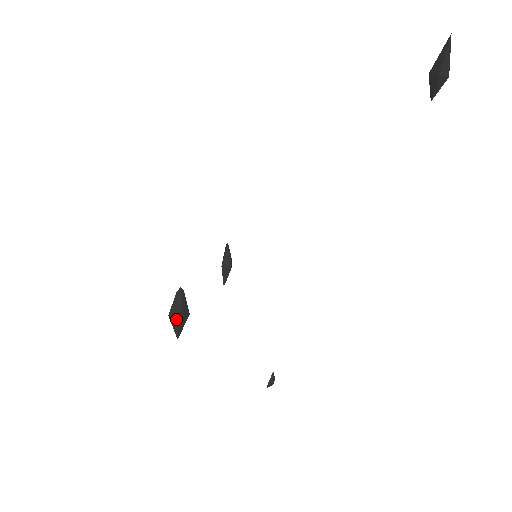
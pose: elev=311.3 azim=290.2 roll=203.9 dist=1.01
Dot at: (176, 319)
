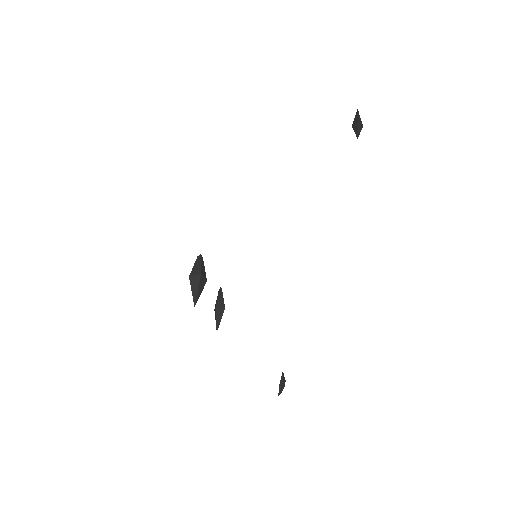
Dot at: (196, 280)
